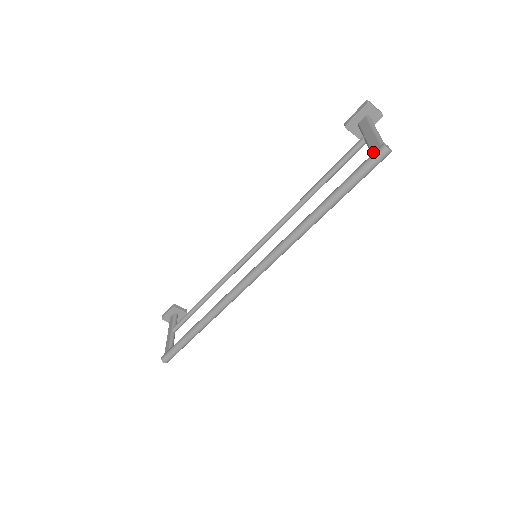
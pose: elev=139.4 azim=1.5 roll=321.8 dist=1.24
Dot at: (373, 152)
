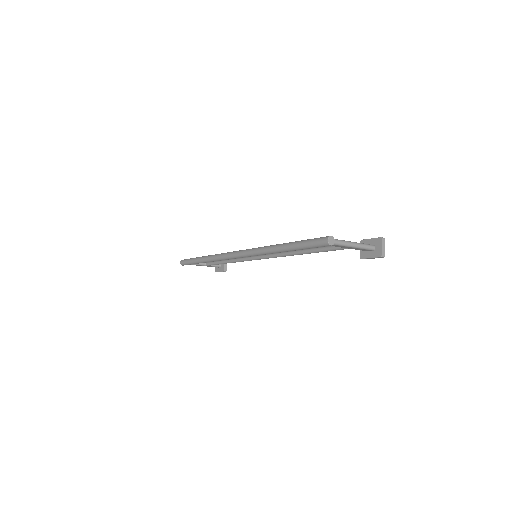
Dot at: occluded
